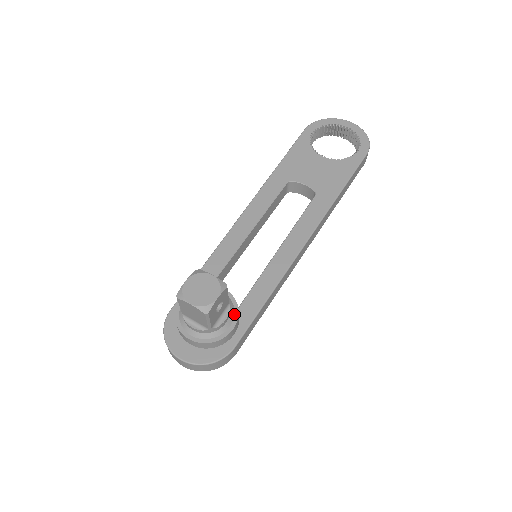
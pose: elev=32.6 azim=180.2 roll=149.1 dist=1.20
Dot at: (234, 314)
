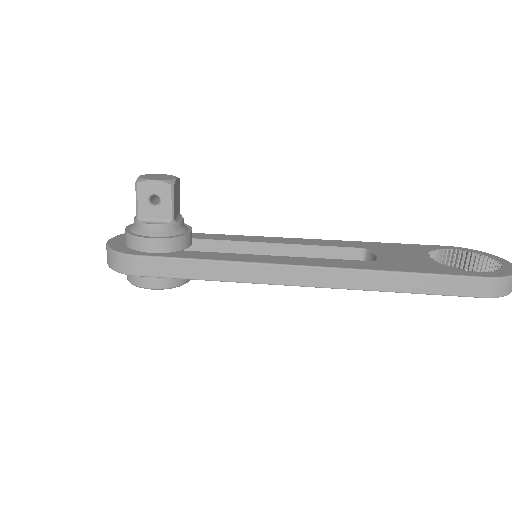
Dot at: (168, 236)
